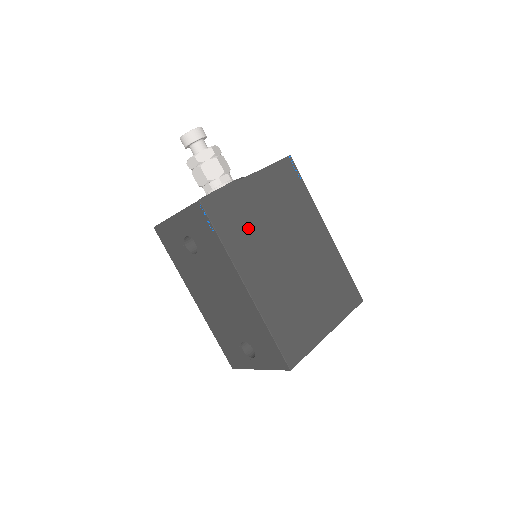
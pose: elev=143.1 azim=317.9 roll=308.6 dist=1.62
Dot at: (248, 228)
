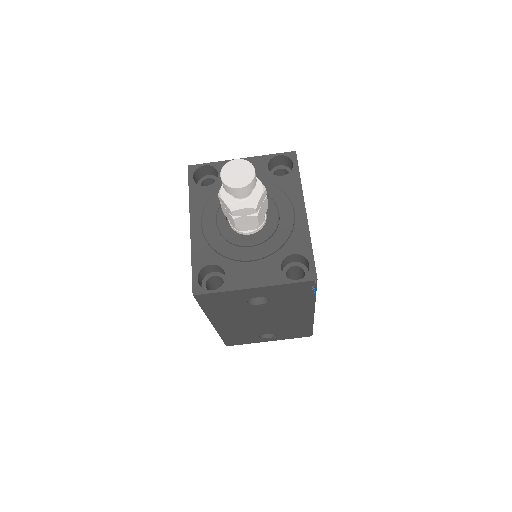
Dot at: occluded
